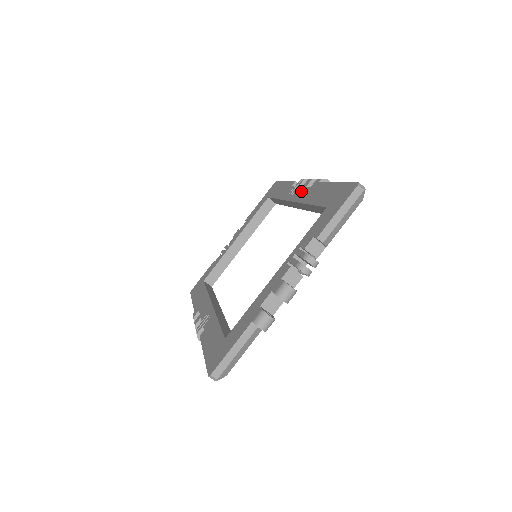
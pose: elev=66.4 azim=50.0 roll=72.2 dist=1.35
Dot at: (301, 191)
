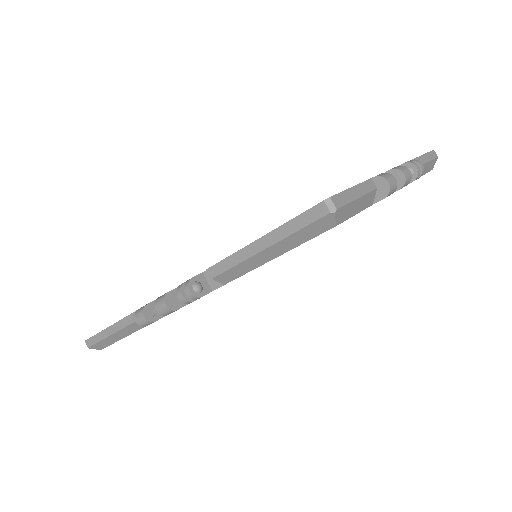
Dot at: occluded
